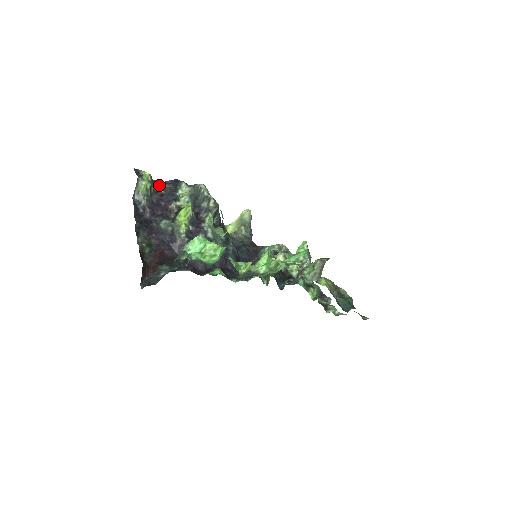
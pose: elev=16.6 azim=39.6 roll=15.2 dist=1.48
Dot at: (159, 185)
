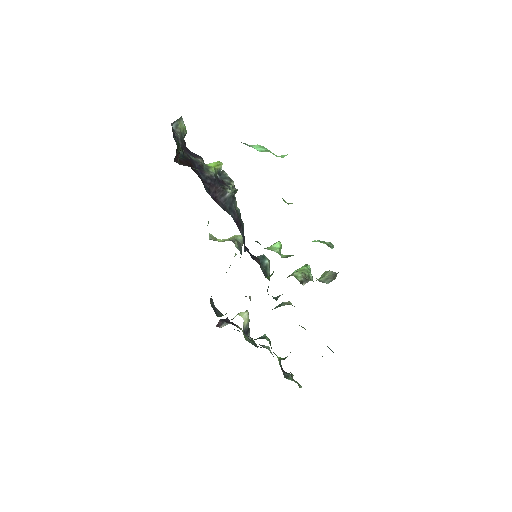
Dot at: occluded
